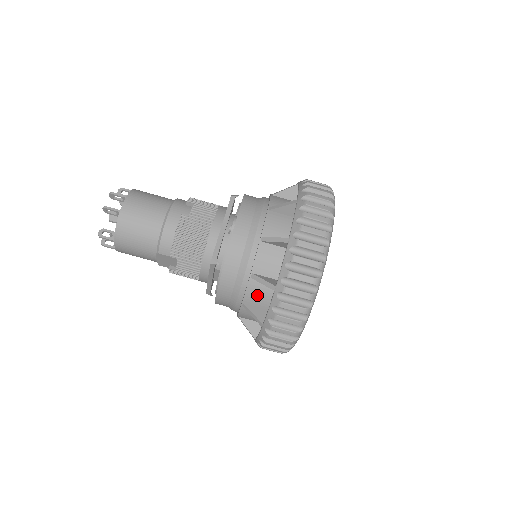
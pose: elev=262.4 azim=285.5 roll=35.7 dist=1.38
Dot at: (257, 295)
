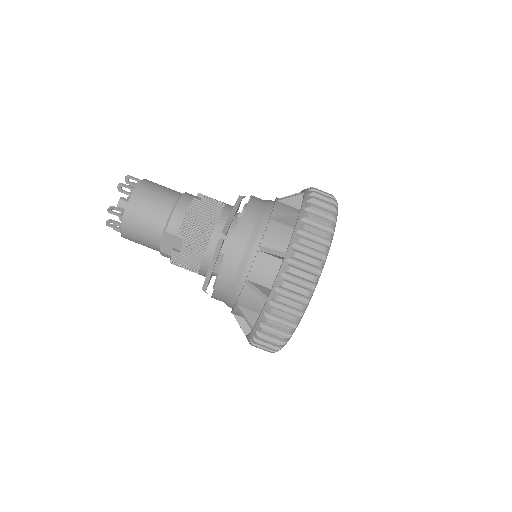
Dot at: (263, 270)
